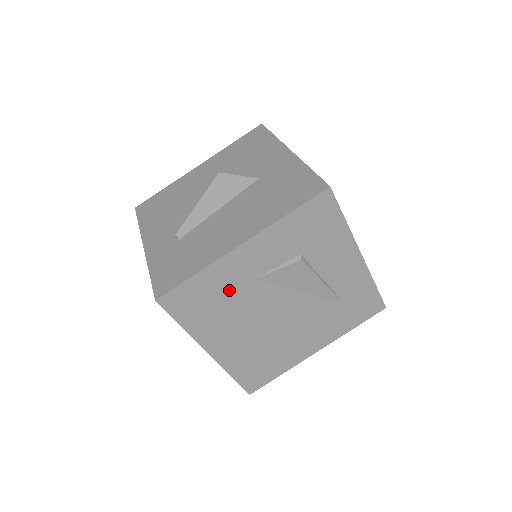
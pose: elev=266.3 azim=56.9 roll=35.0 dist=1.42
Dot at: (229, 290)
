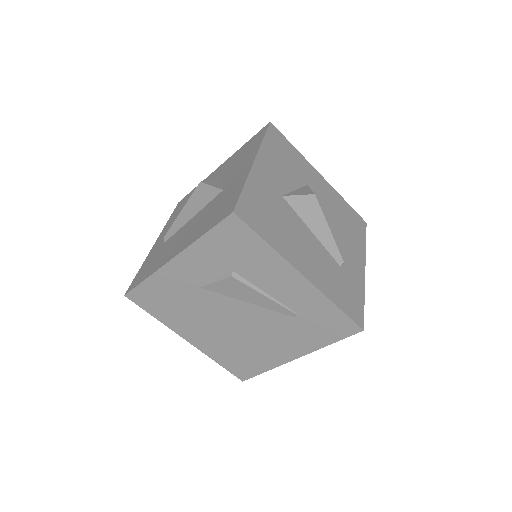
Dot at: (180, 294)
